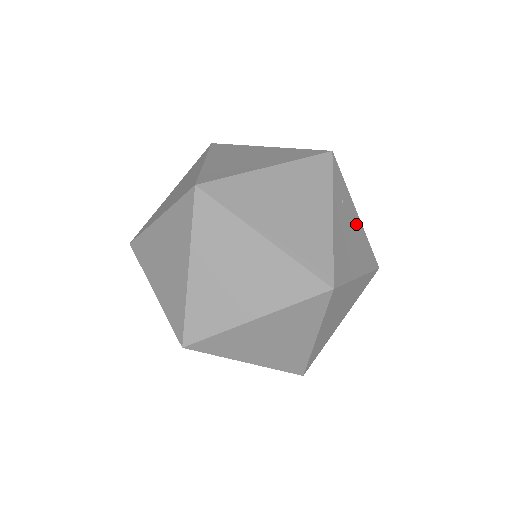
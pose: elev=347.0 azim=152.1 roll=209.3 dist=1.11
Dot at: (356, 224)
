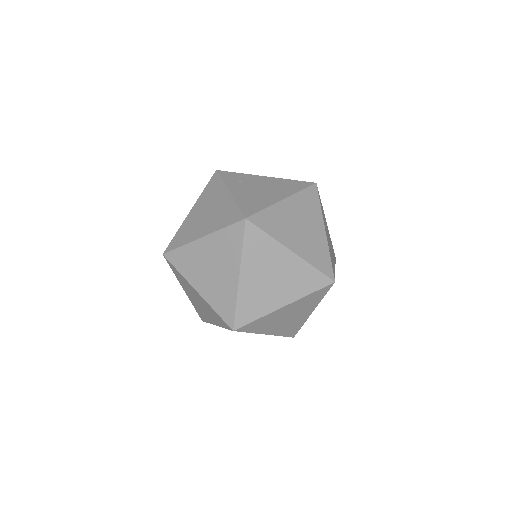
Dot at: (266, 181)
